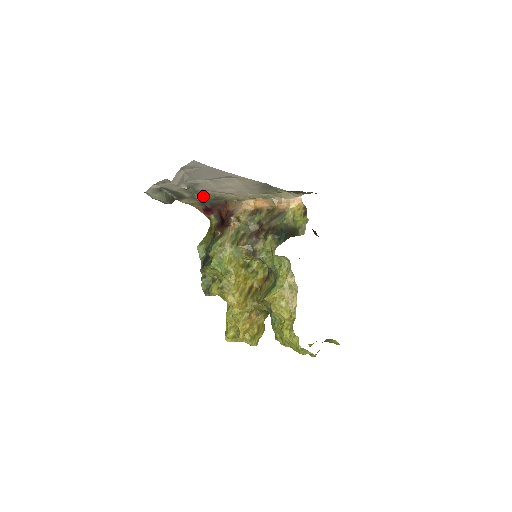
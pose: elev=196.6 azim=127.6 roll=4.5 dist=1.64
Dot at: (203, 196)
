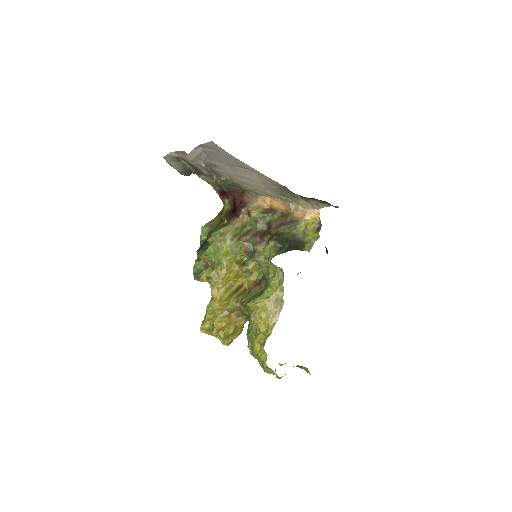
Dot at: (221, 178)
